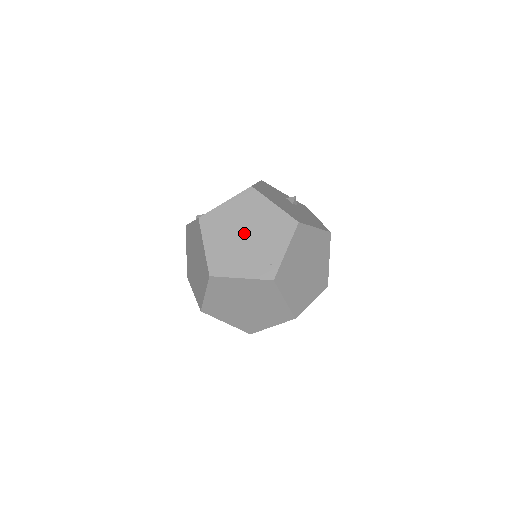
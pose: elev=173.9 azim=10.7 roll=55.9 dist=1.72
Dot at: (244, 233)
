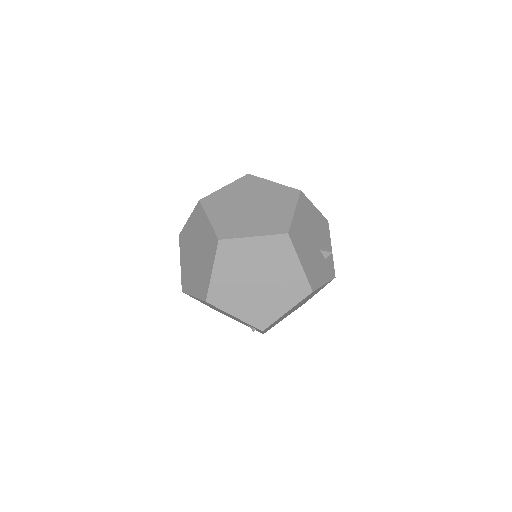
Dot at: (252, 204)
